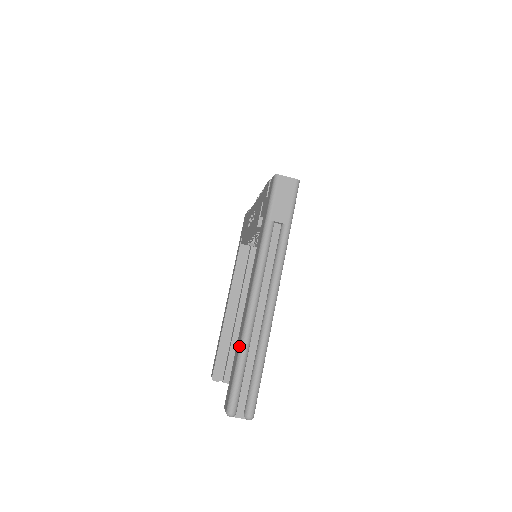
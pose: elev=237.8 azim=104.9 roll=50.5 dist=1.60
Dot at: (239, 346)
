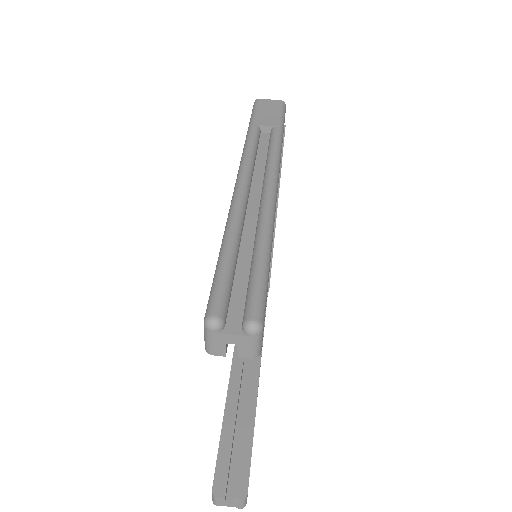
Dot at: occluded
